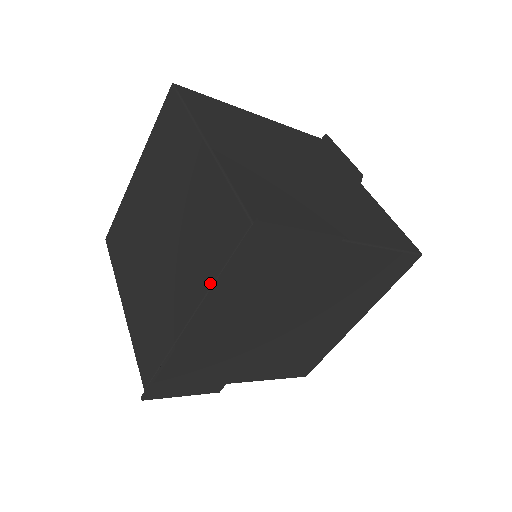
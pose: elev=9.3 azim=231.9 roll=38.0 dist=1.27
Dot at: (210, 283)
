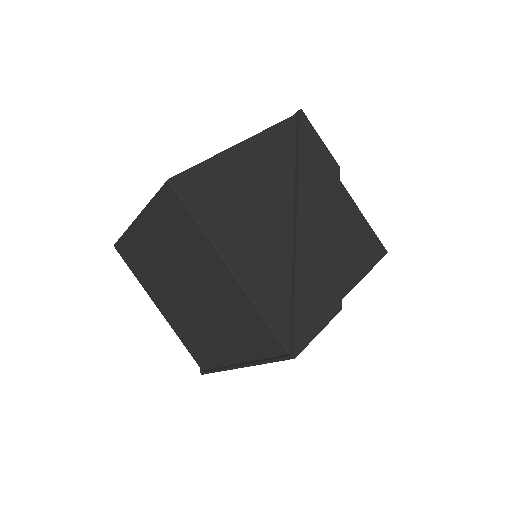
Dot at: (254, 358)
